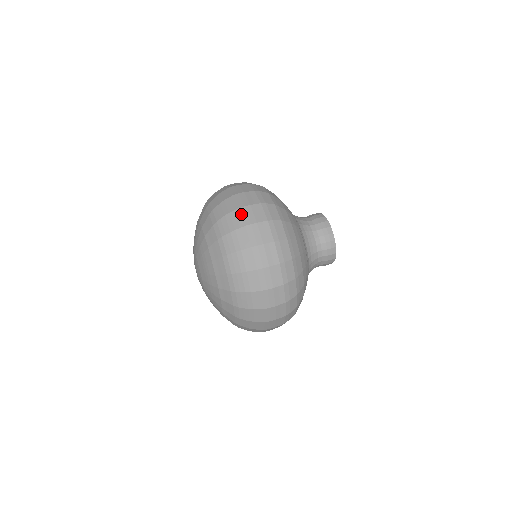
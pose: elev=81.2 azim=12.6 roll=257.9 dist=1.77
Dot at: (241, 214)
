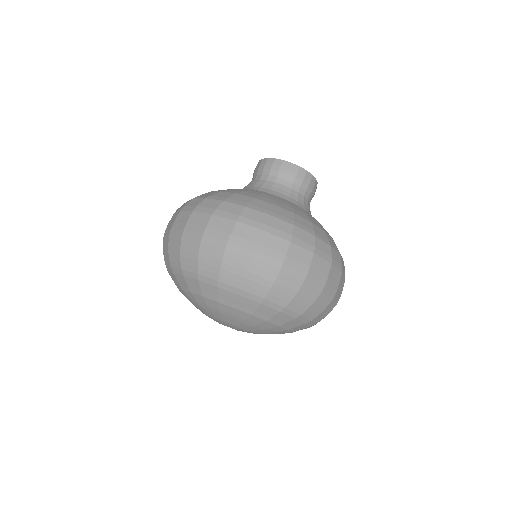
Dot at: (173, 235)
